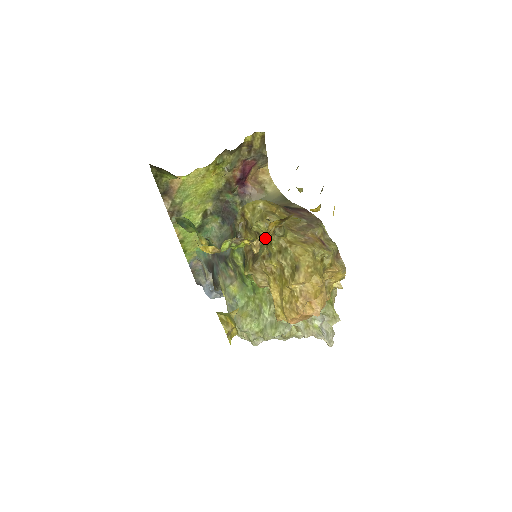
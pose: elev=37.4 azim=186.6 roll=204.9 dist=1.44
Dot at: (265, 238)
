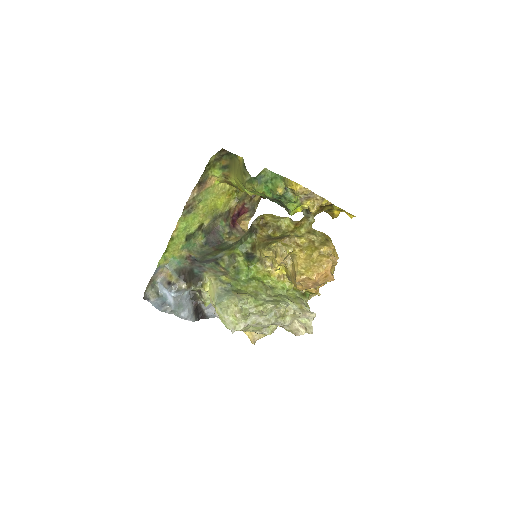
Dot at: (322, 204)
